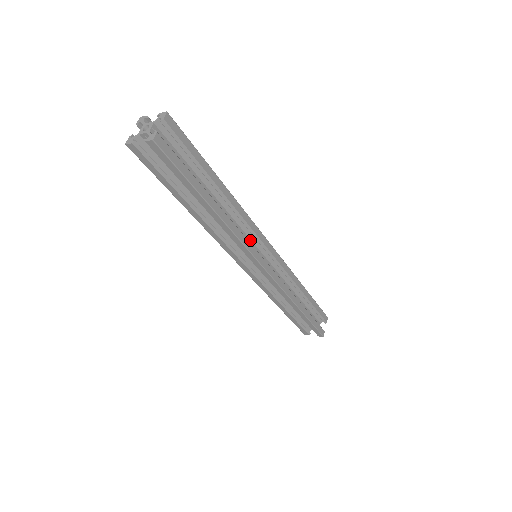
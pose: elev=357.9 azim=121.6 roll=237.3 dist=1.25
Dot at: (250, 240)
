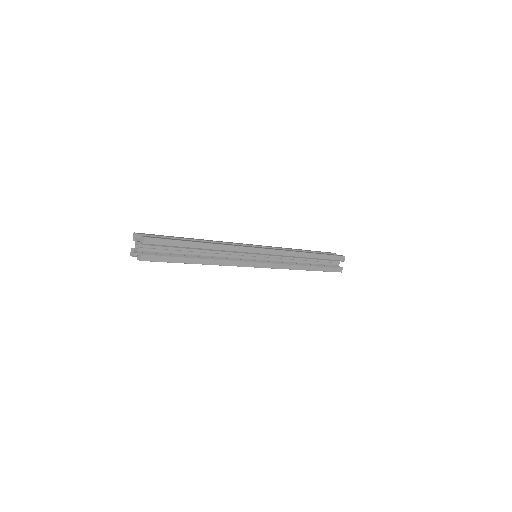
Dot at: occluded
